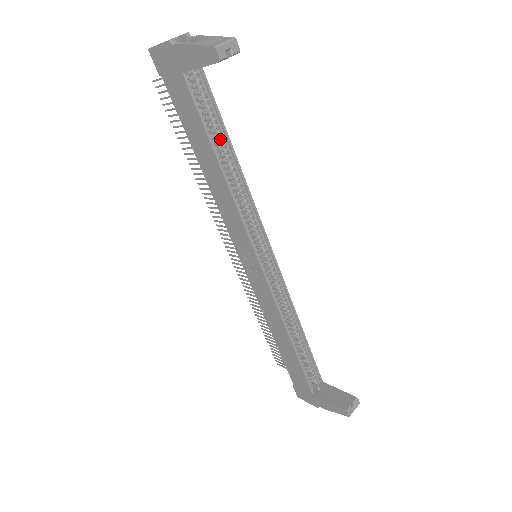
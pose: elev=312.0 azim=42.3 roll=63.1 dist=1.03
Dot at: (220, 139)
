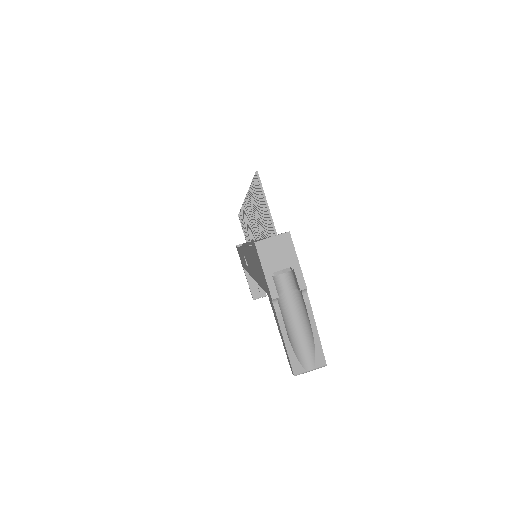
Dot at: occluded
